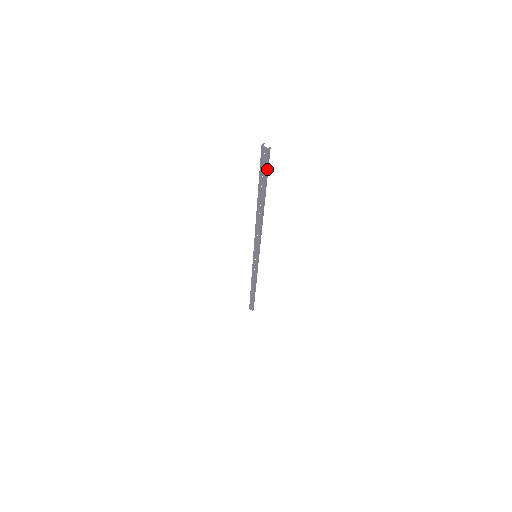
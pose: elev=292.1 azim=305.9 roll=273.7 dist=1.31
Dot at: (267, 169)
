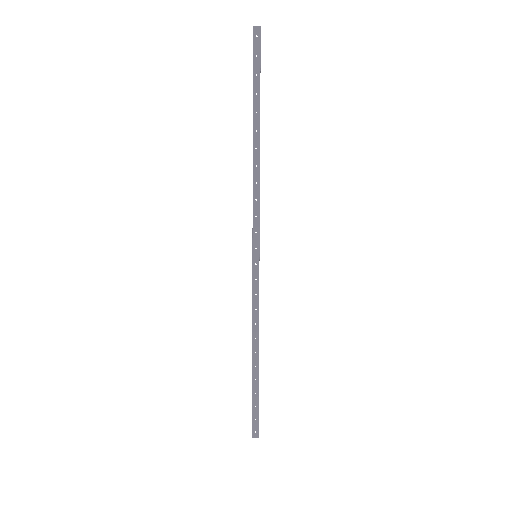
Dot at: (260, 62)
